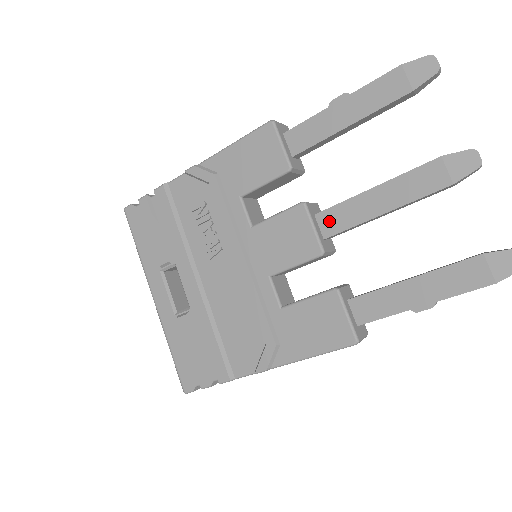
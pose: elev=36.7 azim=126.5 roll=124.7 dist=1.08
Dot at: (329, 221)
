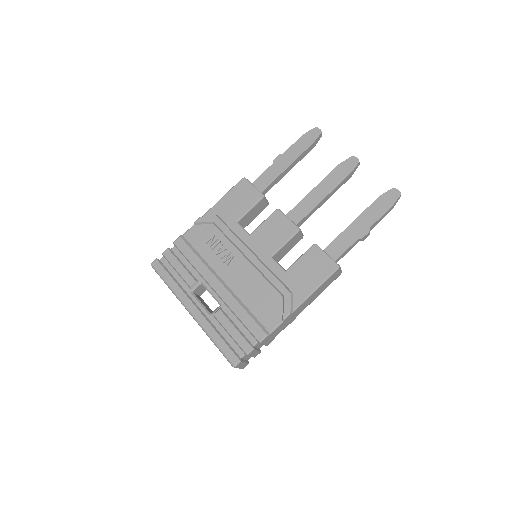
Dot at: (295, 215)
